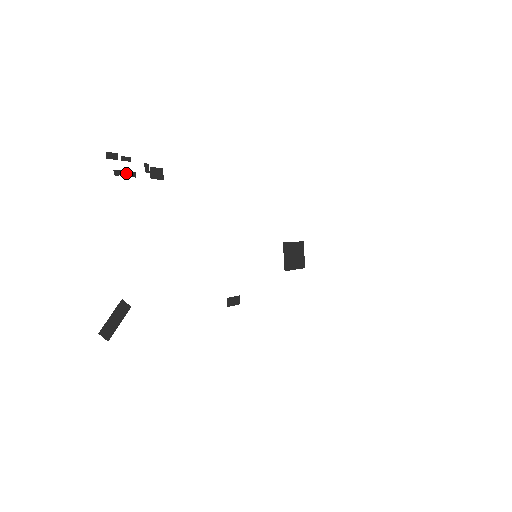
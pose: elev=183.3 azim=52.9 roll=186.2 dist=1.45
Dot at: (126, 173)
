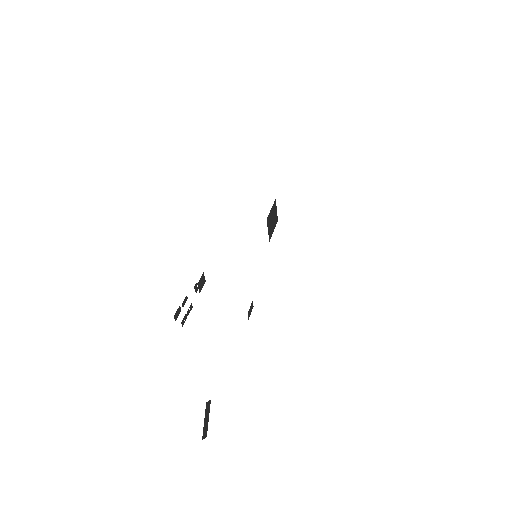
Dot at: (187, 313)
